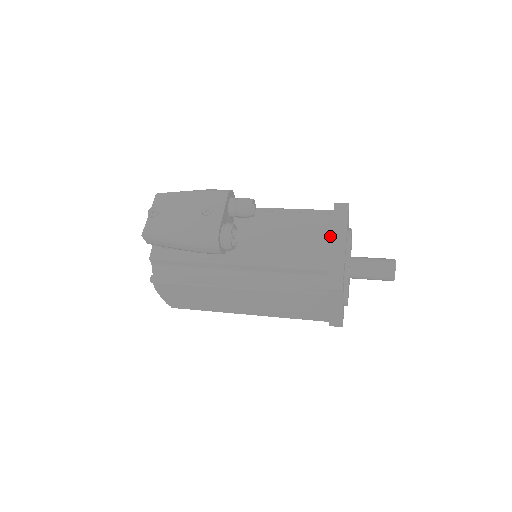
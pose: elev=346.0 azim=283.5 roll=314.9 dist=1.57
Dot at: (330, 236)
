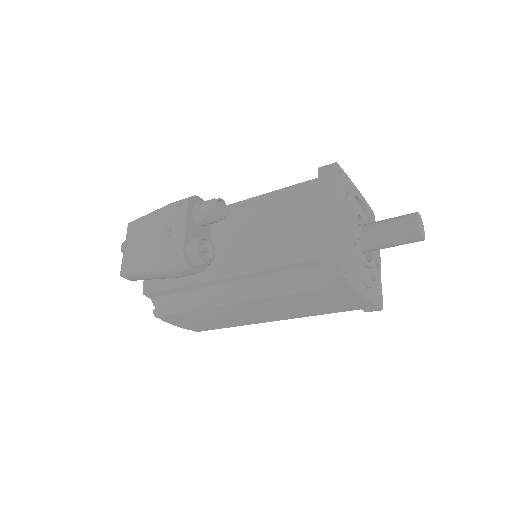
Dot at: (318, 213)
